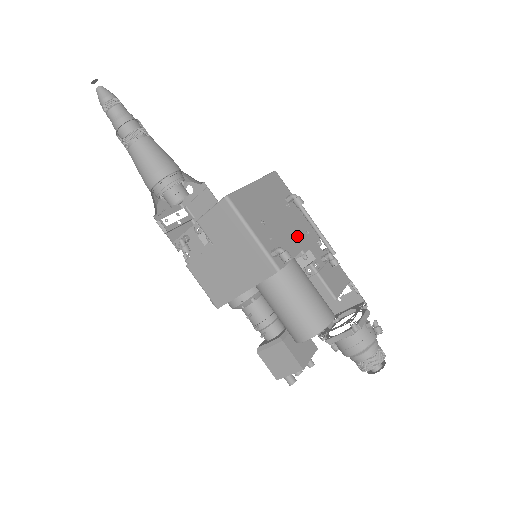
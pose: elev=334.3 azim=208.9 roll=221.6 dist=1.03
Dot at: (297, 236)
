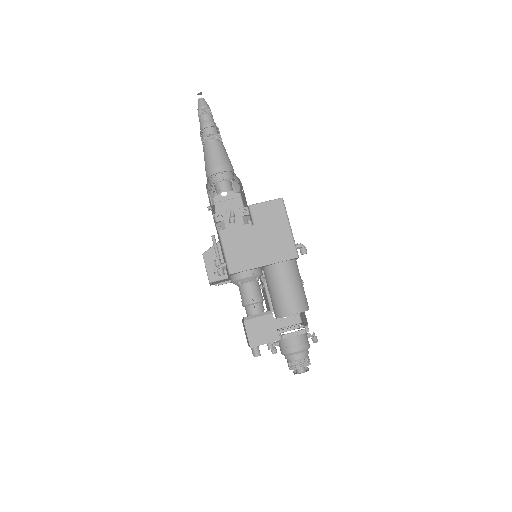
Dot at: occluded
